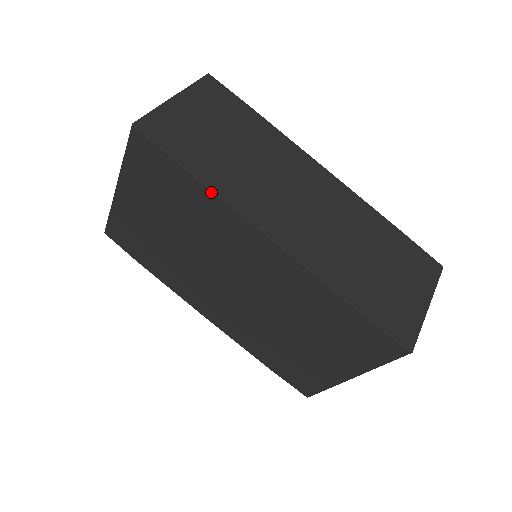
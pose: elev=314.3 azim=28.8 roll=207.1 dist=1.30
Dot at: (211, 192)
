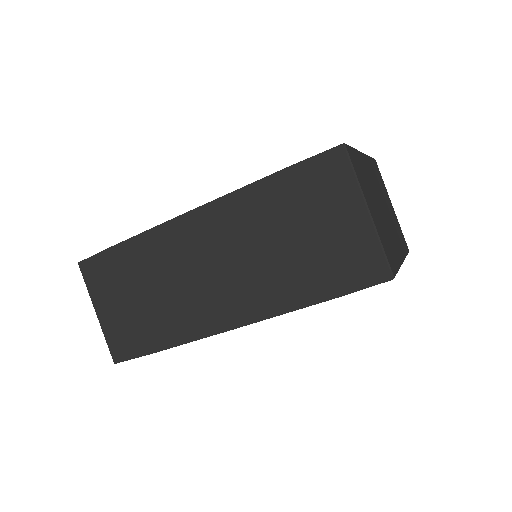
Dot at: occluded
